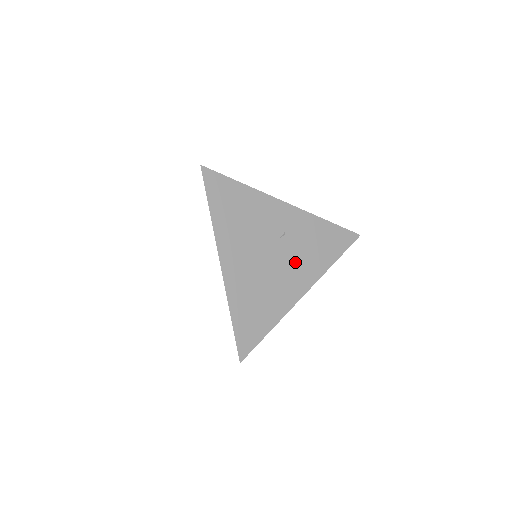
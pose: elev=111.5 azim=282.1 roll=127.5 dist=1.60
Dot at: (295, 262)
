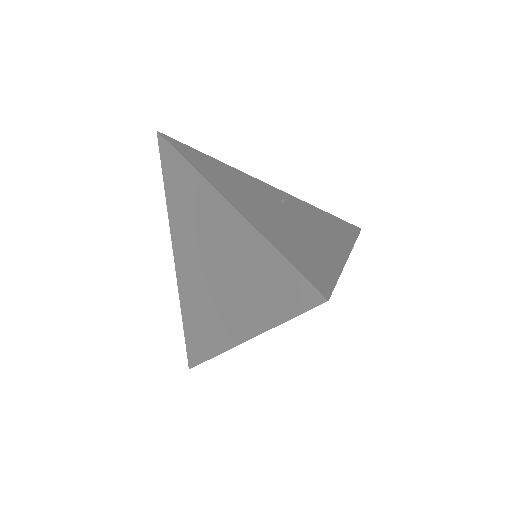
Dot at: (314, 226)
